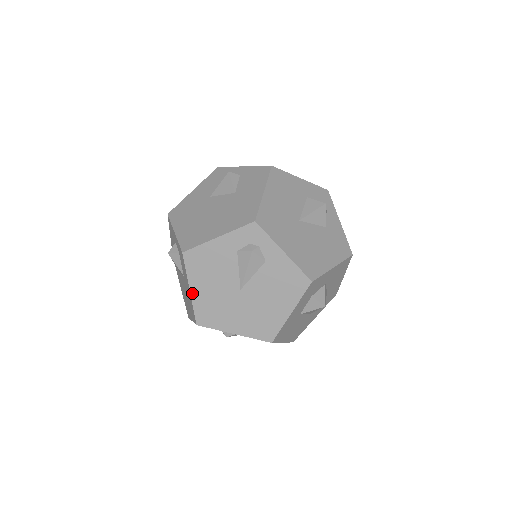
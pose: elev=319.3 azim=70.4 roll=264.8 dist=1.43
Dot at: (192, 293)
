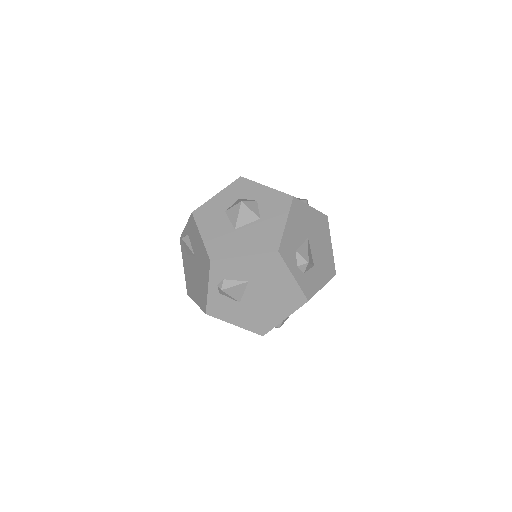
Dot at: occluded
